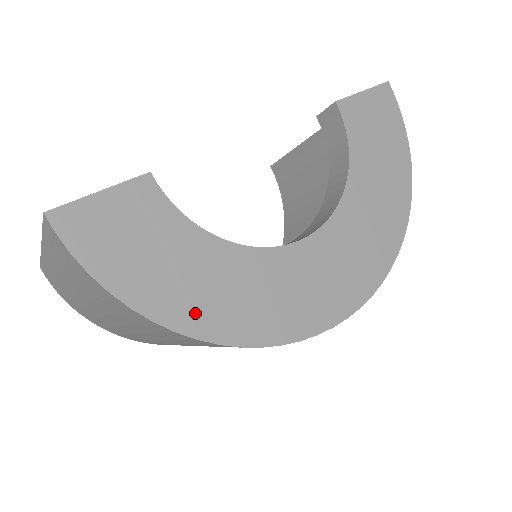
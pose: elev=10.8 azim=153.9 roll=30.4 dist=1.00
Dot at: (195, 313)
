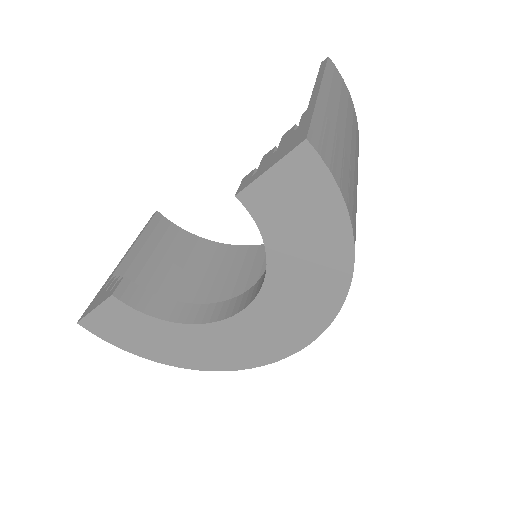
Dot at: (175, 358)
